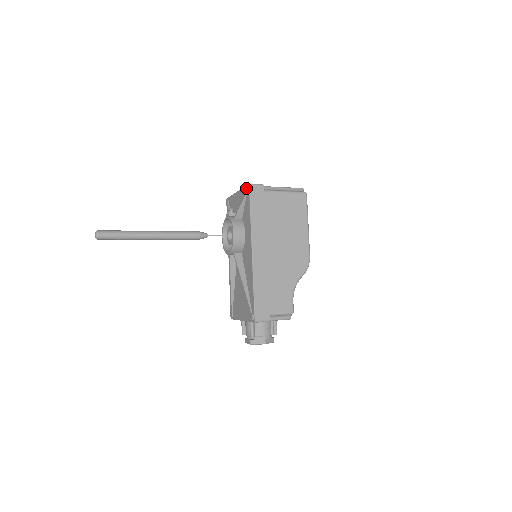
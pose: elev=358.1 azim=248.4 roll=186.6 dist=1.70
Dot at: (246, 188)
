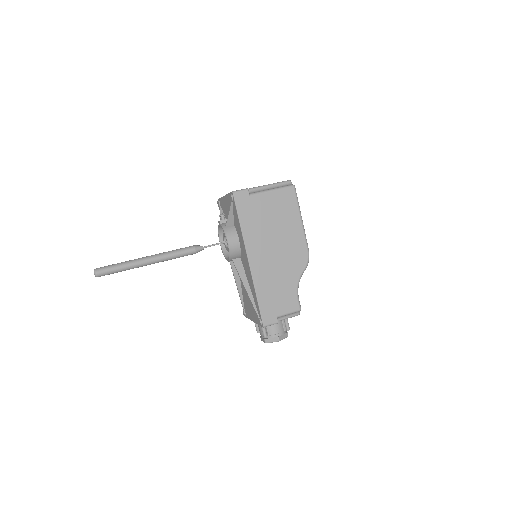
Dot at: (230, 196)
